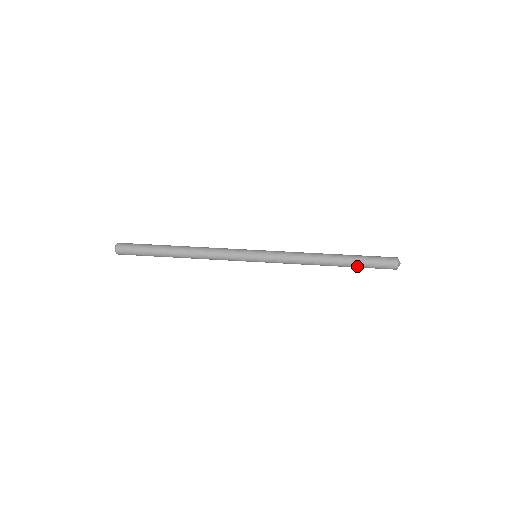
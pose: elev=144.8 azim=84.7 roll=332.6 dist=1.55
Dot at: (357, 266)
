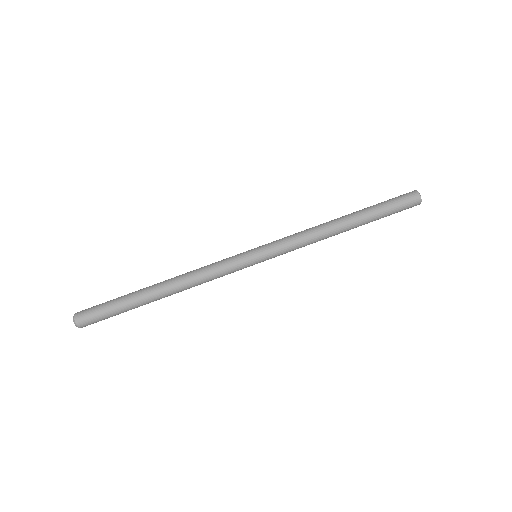
Dot at: occluded
